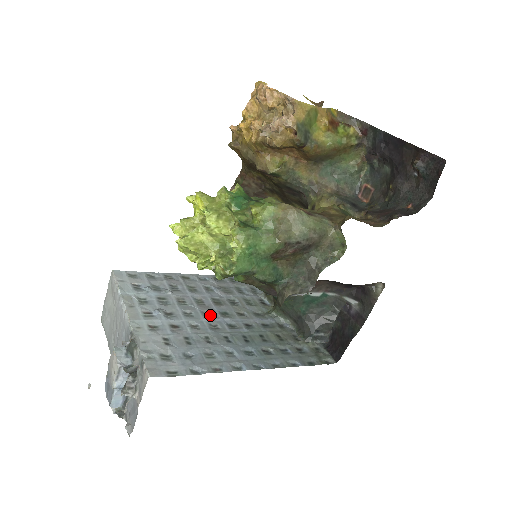
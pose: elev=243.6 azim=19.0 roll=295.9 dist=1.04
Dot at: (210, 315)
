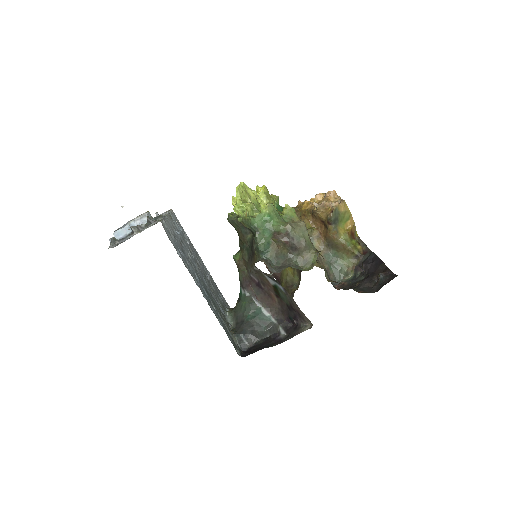
Dot at: (198, 268)
